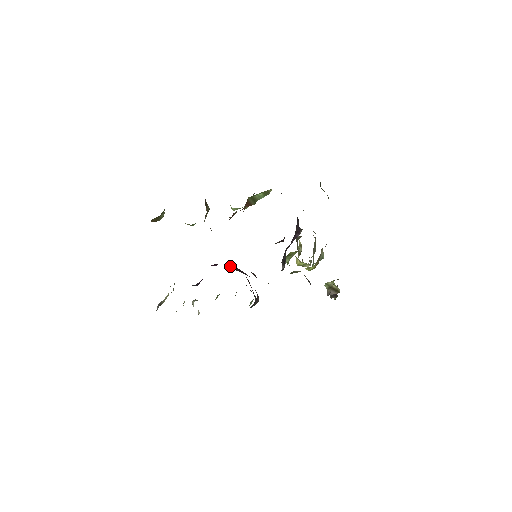
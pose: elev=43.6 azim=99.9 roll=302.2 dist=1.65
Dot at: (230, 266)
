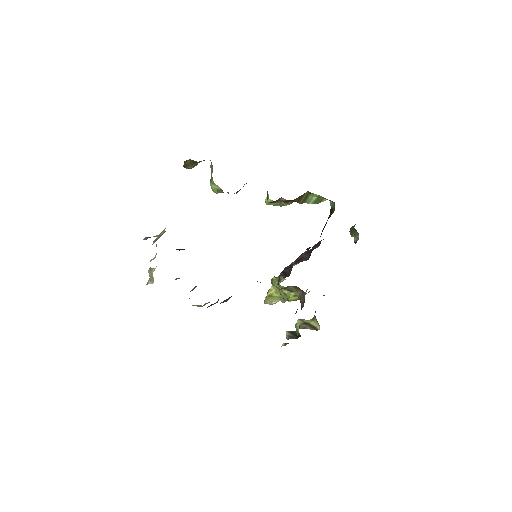
Dot at: occluded
